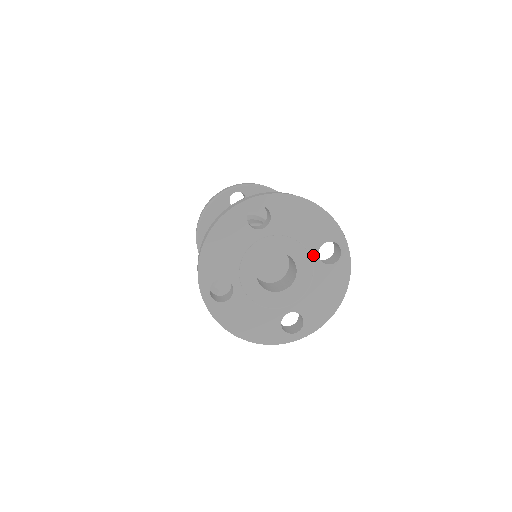
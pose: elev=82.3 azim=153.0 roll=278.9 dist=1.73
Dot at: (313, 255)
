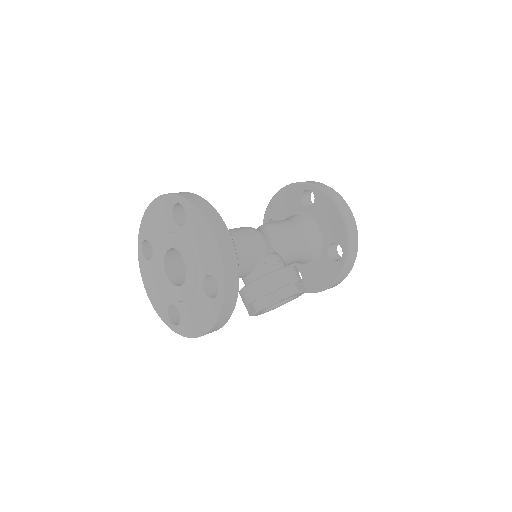
Dot at: (176, 230)
